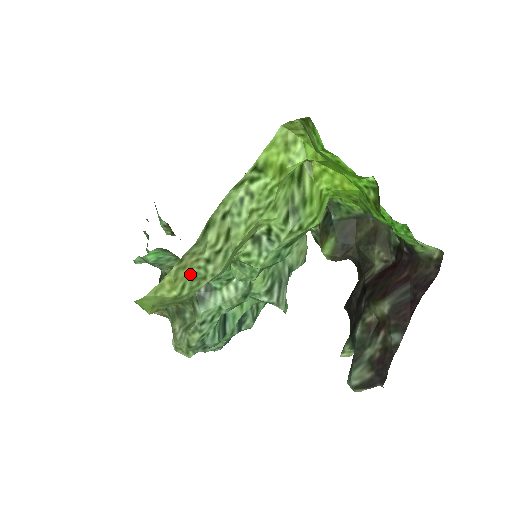
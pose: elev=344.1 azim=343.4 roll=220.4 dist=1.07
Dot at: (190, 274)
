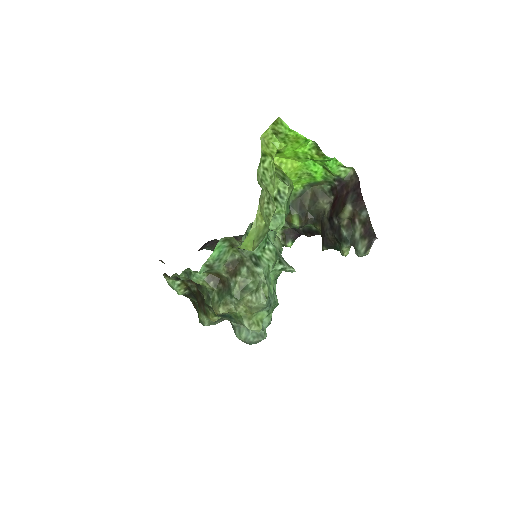
Dot at: (263, 213)
